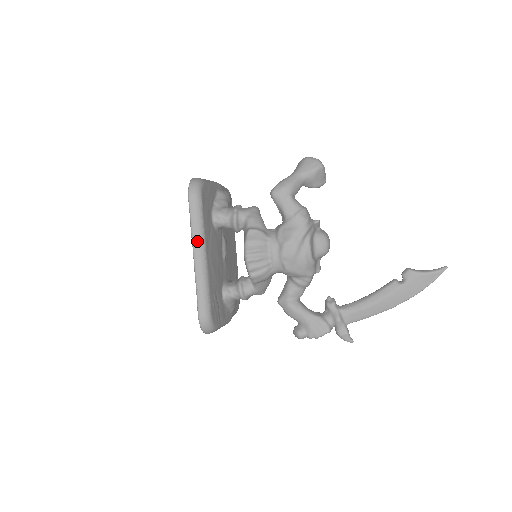
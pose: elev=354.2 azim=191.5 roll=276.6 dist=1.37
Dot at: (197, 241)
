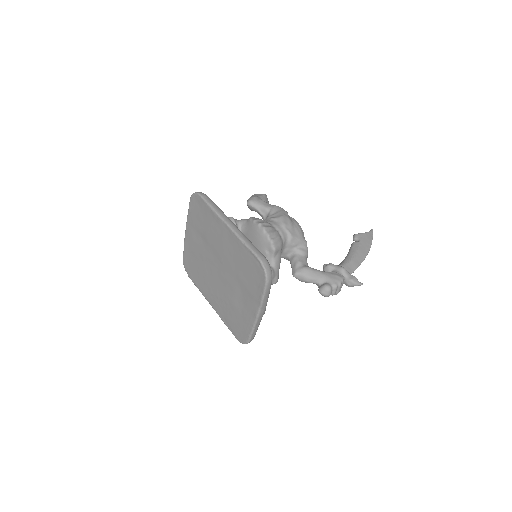
Dot at: (224, 215)
